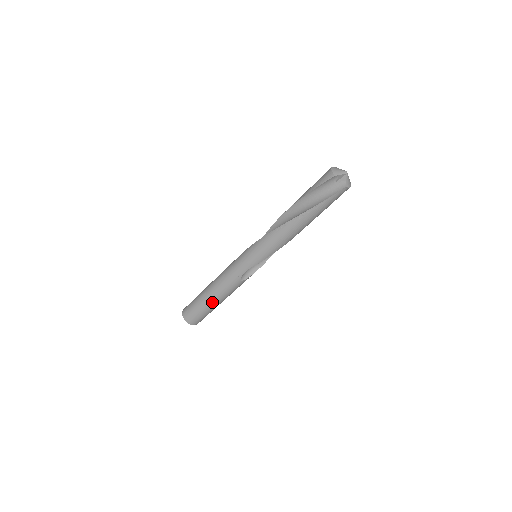
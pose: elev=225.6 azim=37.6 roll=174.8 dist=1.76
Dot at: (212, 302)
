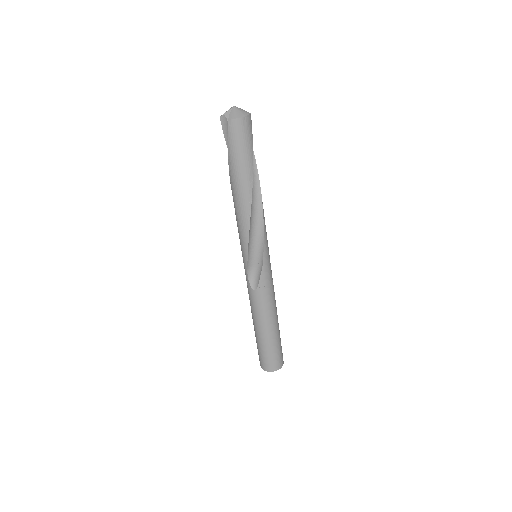
Dot at: (257, 331)
